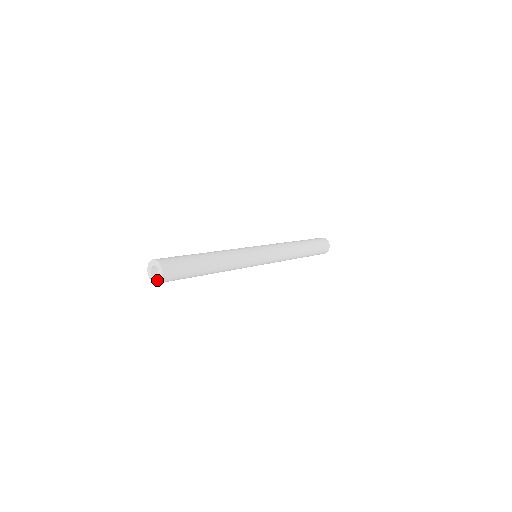
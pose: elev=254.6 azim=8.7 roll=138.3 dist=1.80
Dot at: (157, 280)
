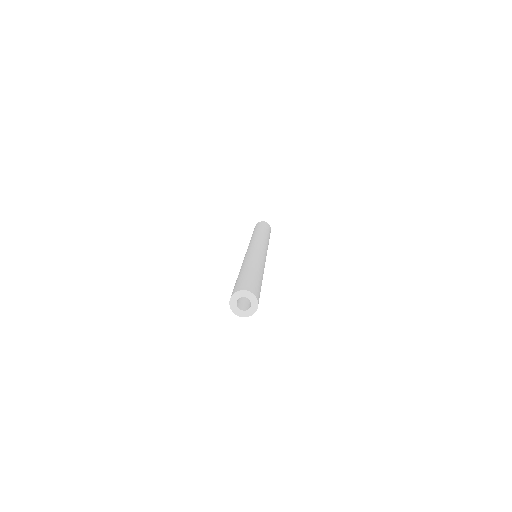
Dot at: (241, 313)
